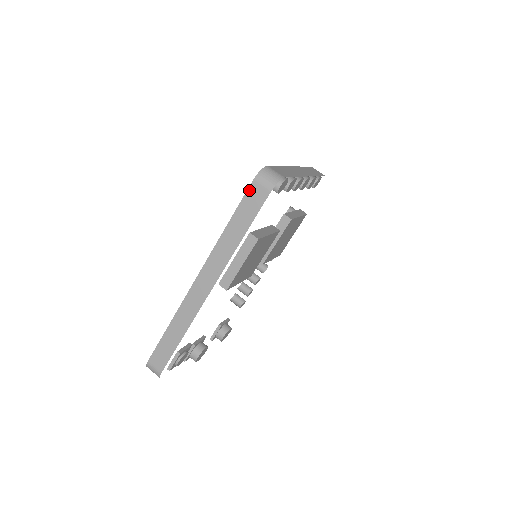
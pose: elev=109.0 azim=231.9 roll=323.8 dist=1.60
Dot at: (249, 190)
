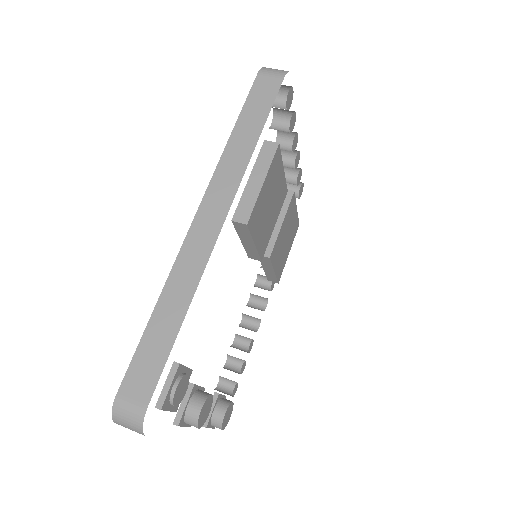
Dot at: (255, 84)
